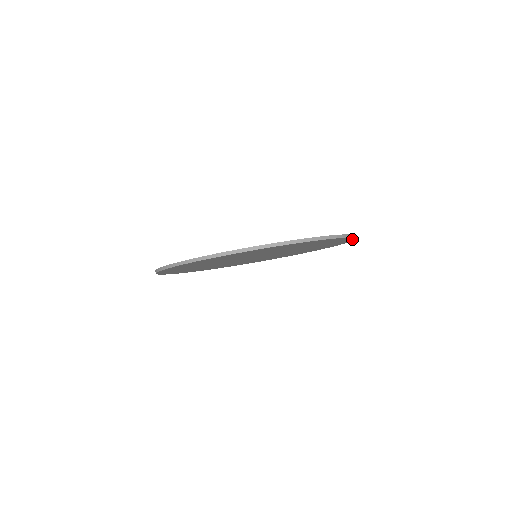
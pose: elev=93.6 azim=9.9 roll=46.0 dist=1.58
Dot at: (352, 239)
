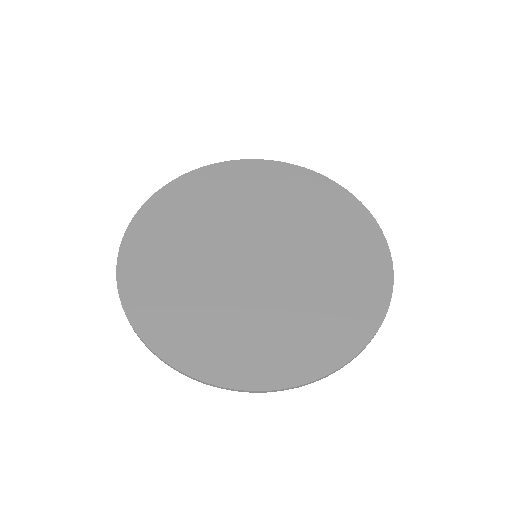
Dot at: (375, 231)
